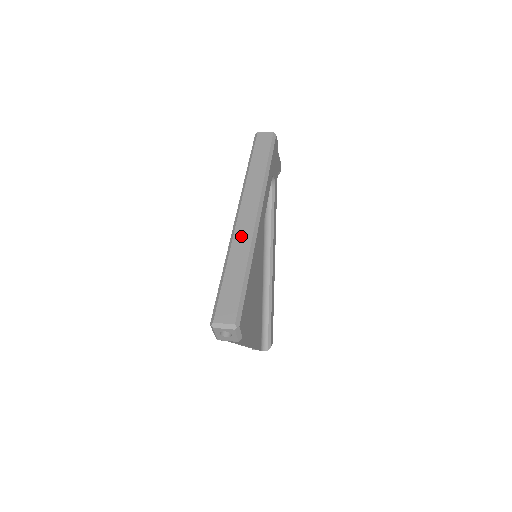
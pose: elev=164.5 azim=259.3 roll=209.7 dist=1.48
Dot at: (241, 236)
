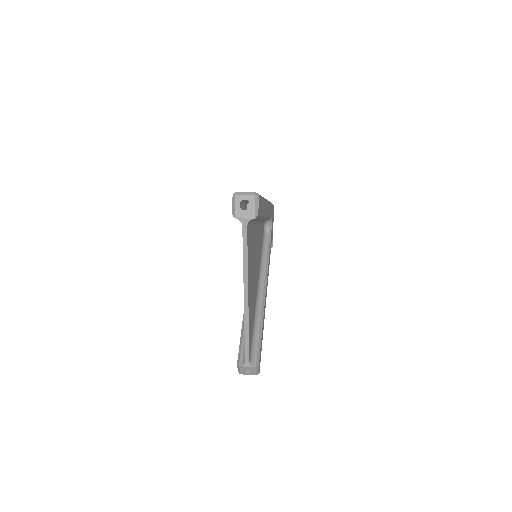
Dot at: occluded
